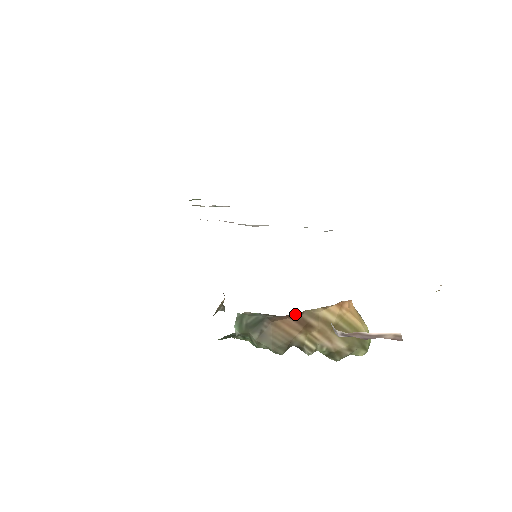
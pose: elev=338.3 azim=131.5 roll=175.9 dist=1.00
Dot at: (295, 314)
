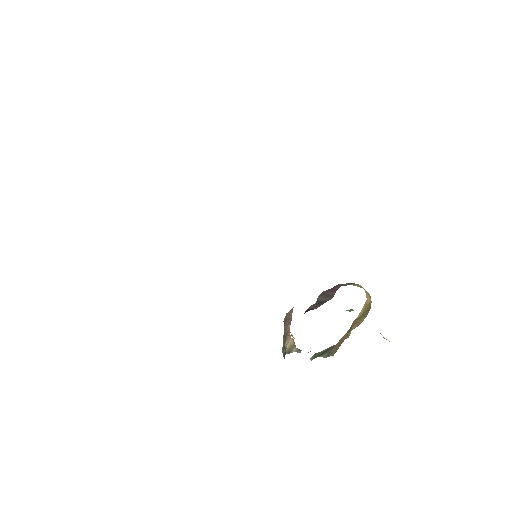
Dot at: occluded
